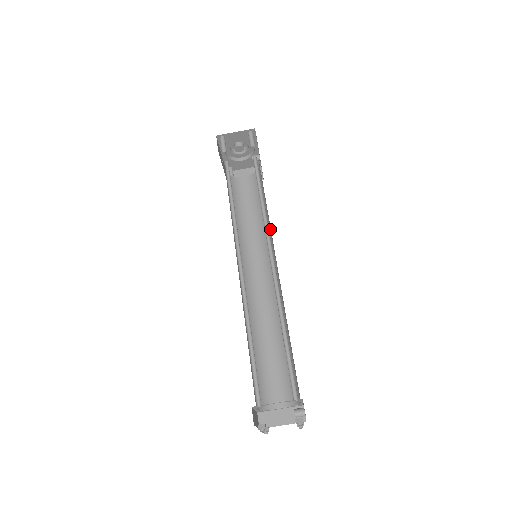
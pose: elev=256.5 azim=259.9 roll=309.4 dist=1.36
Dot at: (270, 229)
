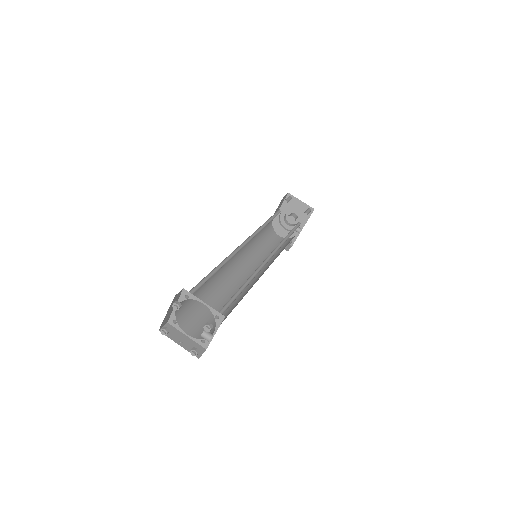
Dot at: (276, 257)
